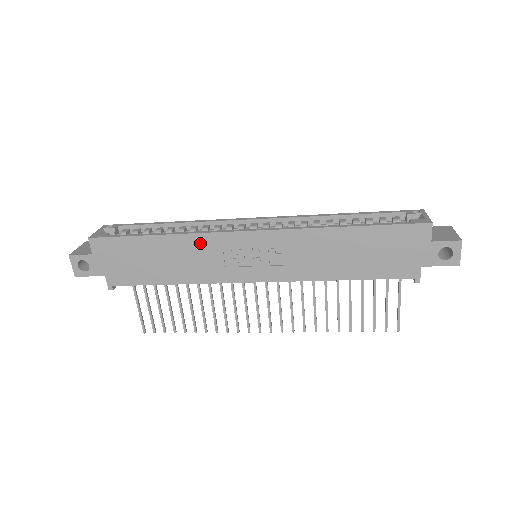
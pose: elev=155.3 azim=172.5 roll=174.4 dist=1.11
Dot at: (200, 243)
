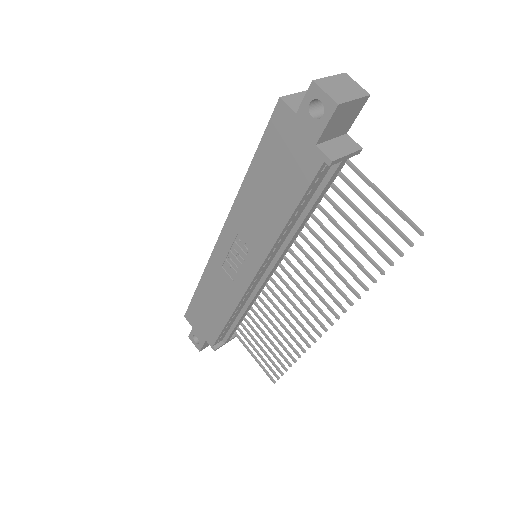
Dot at: (212, 273)
